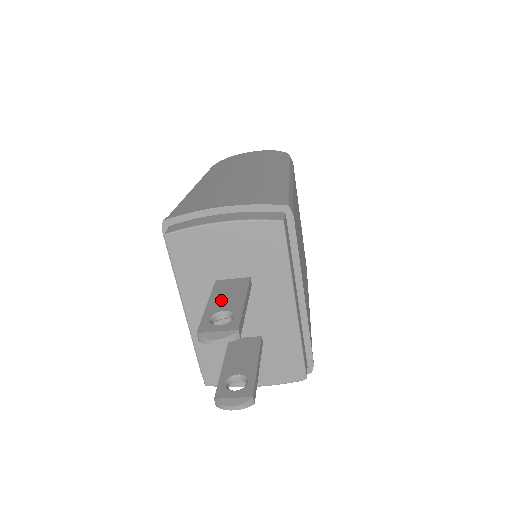
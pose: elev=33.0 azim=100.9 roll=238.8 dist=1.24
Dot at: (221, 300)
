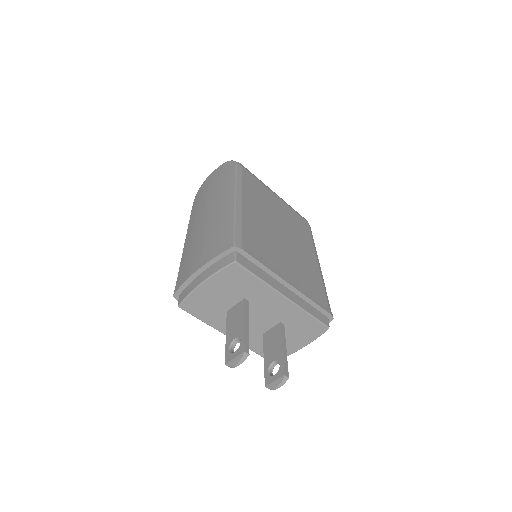
Dot at: (232, 329)
